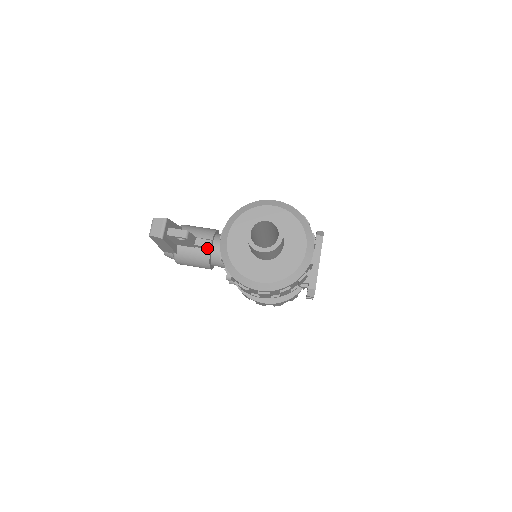
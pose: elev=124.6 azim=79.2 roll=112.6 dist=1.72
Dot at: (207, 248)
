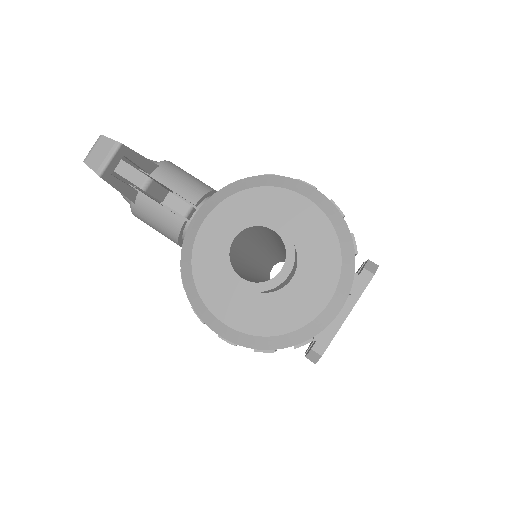
Dot at: occluded
